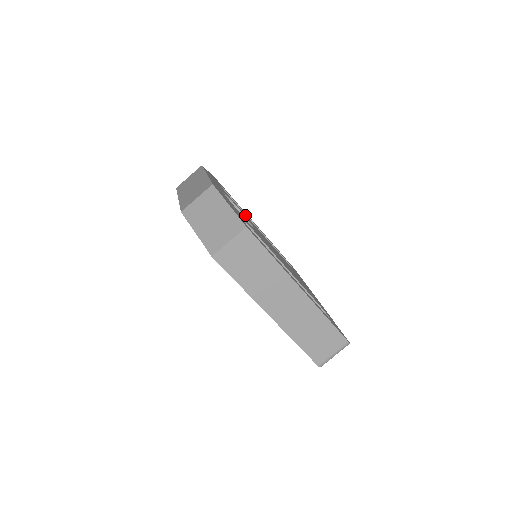
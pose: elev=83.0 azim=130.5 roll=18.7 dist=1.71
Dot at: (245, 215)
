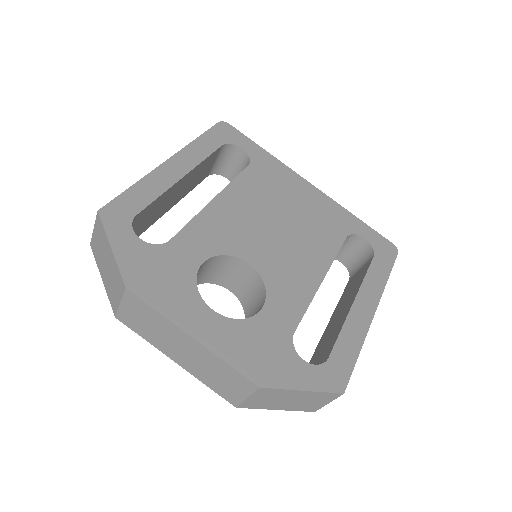
Dot at: (205, 234)
